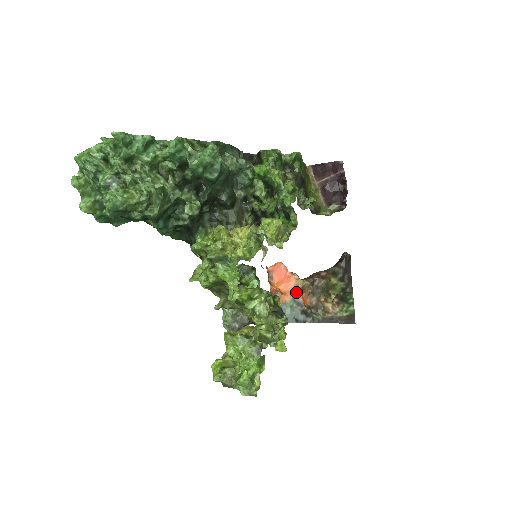
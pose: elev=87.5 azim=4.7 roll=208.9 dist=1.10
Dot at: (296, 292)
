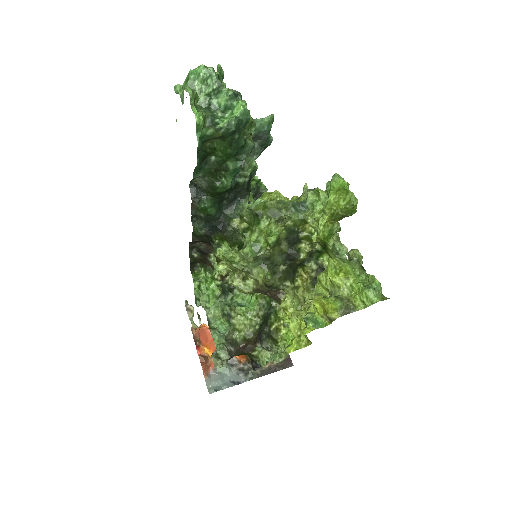
Dot at: occluded
